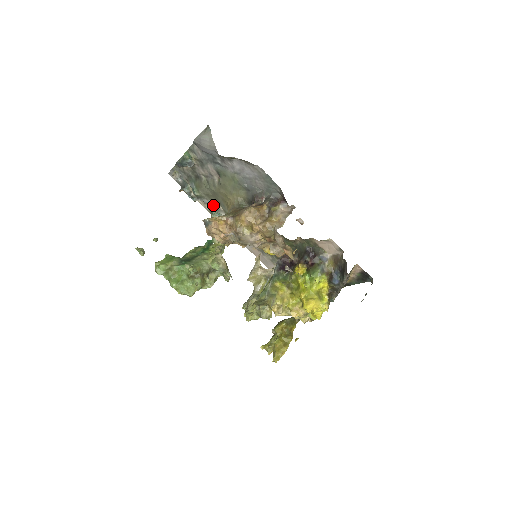
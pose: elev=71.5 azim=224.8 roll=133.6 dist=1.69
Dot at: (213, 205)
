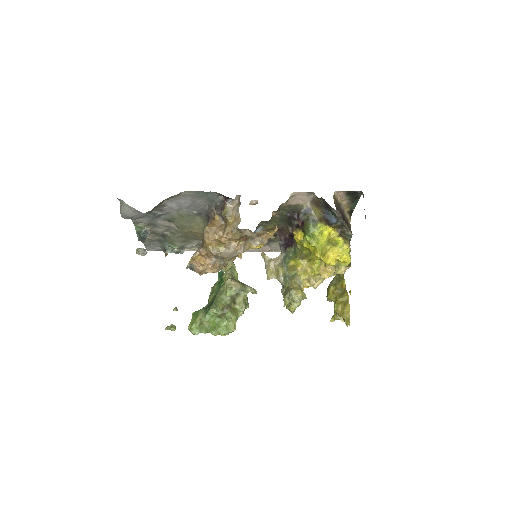
Dot at: (196, 244)
